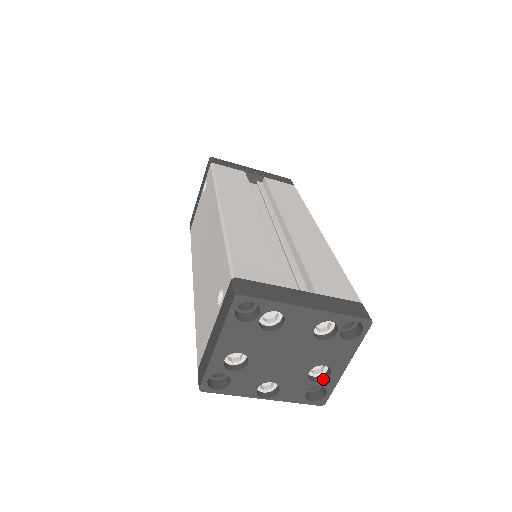
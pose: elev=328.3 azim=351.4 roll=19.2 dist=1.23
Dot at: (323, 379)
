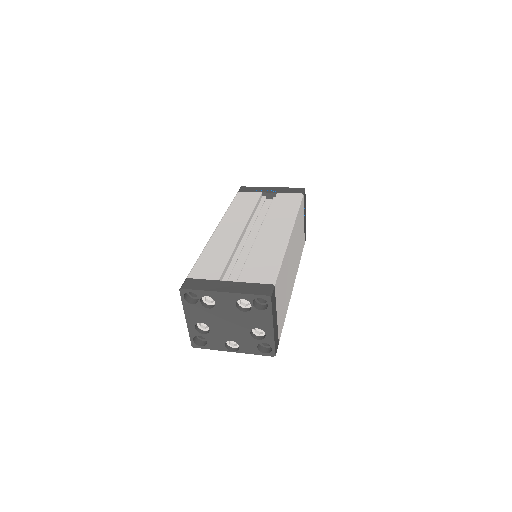
Dot at: (264, 338)
